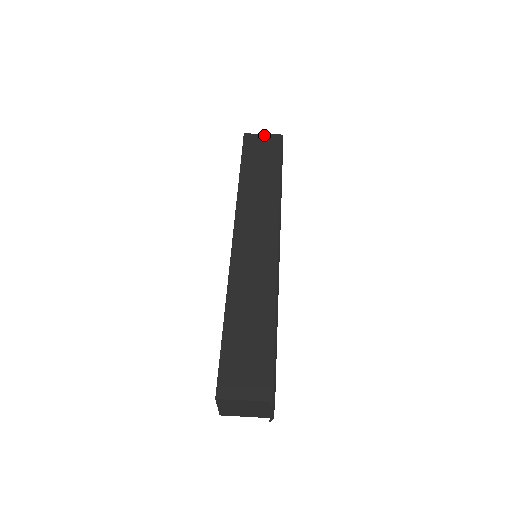
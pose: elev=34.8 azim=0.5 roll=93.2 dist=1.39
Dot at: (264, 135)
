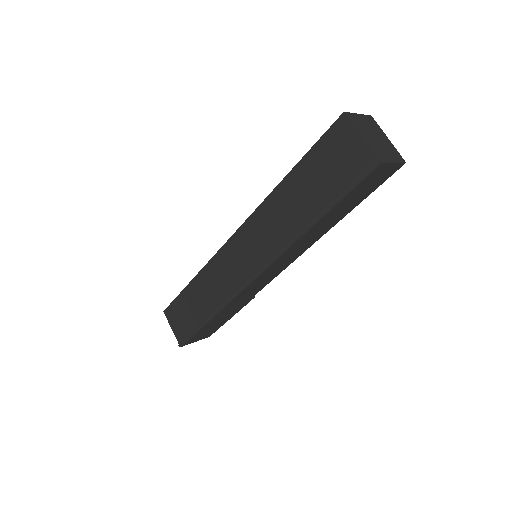
Dot at: (360, 140)
